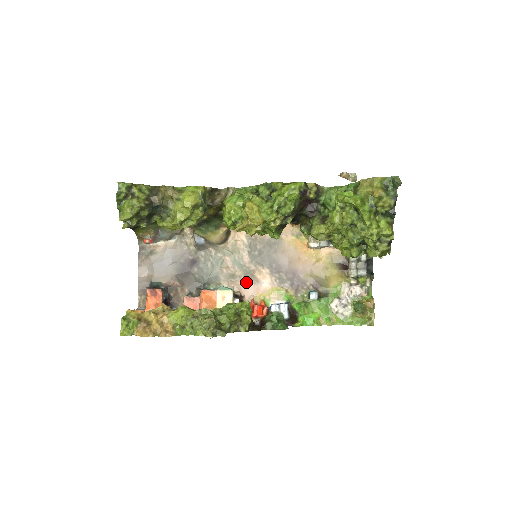
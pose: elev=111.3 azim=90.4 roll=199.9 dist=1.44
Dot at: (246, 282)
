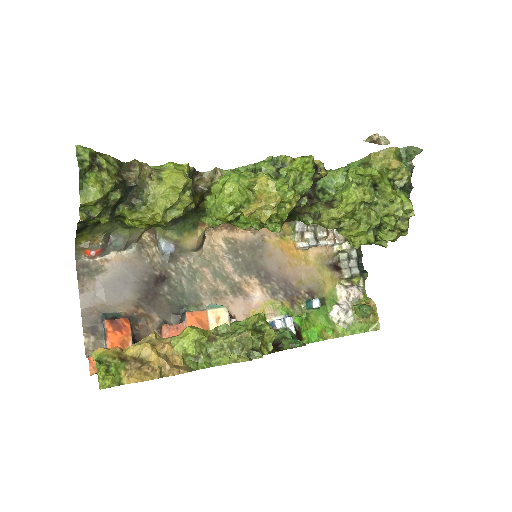
Dot at: (234, 298)
